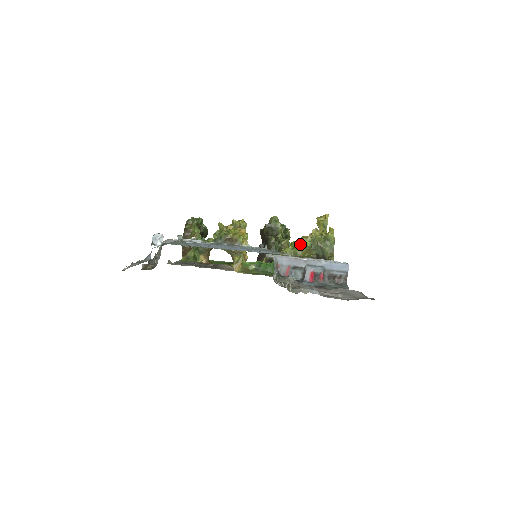
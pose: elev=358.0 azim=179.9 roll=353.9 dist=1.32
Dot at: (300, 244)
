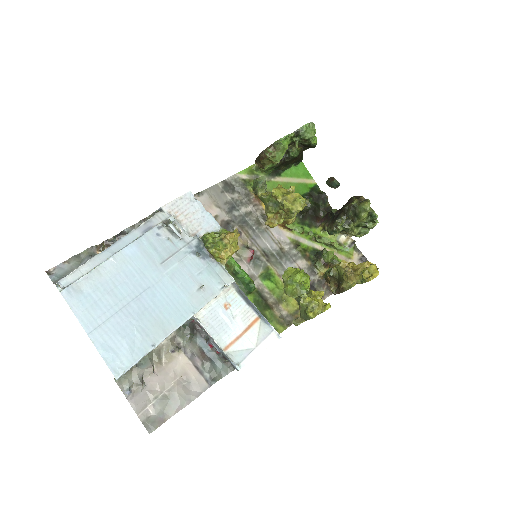
Dot at: (299, 283)
